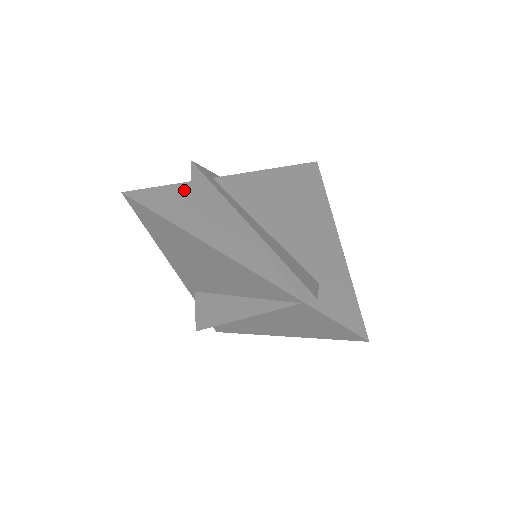
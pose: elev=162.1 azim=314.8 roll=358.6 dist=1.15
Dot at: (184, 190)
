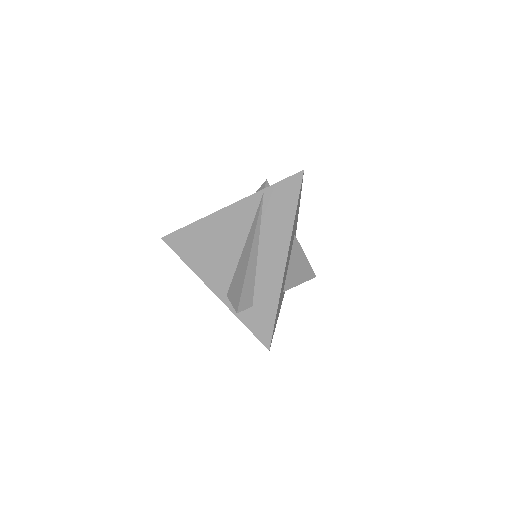
Dot at: occluded
